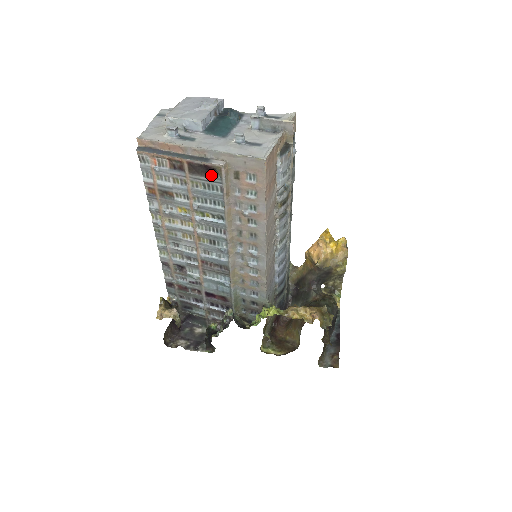
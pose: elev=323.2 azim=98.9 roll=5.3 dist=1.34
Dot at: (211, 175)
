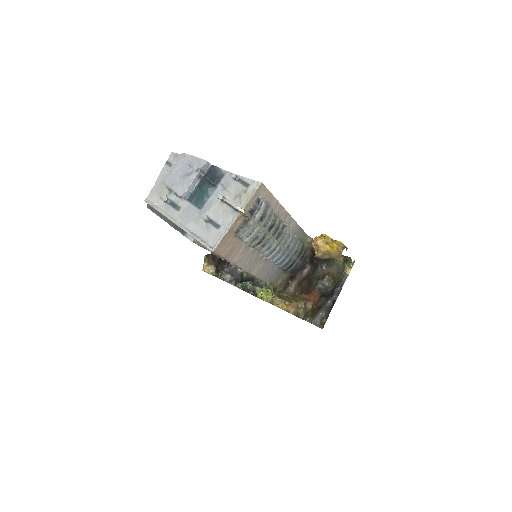
Dot at: occluded
